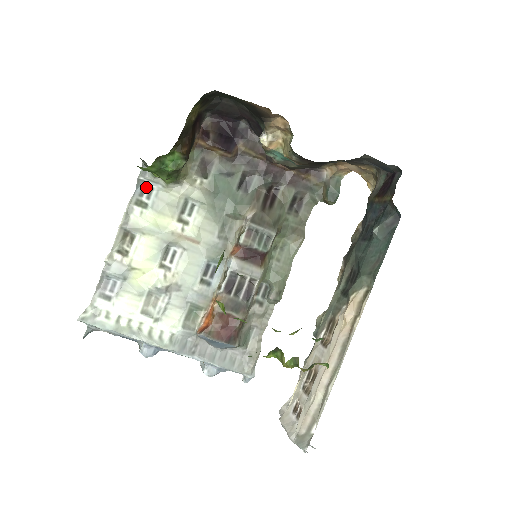
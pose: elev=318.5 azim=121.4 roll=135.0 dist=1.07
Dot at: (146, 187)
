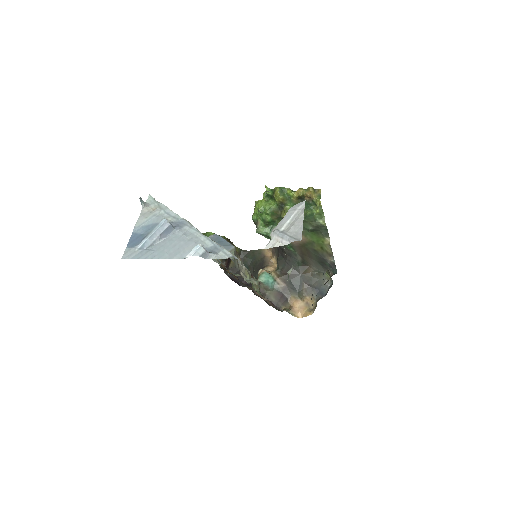
Dot at: occluded
